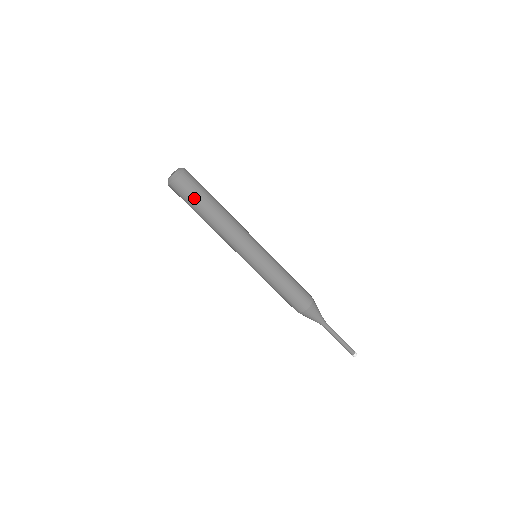
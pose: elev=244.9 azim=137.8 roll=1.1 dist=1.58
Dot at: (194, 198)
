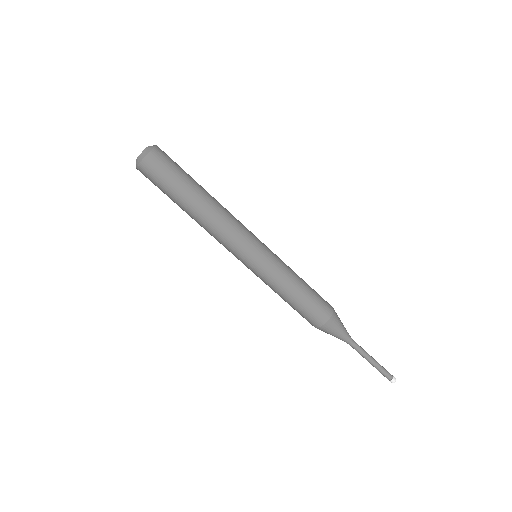
Dot at: (170, 182)
